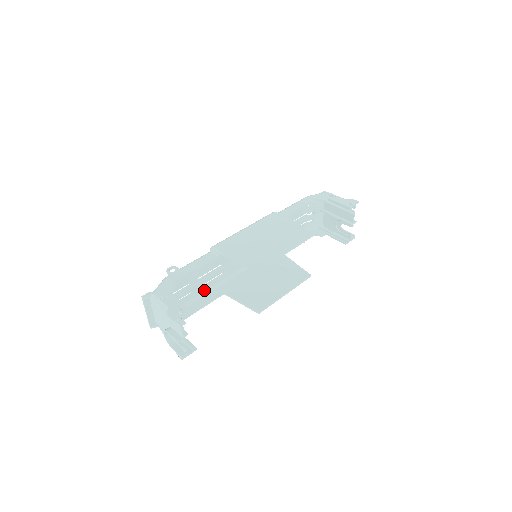
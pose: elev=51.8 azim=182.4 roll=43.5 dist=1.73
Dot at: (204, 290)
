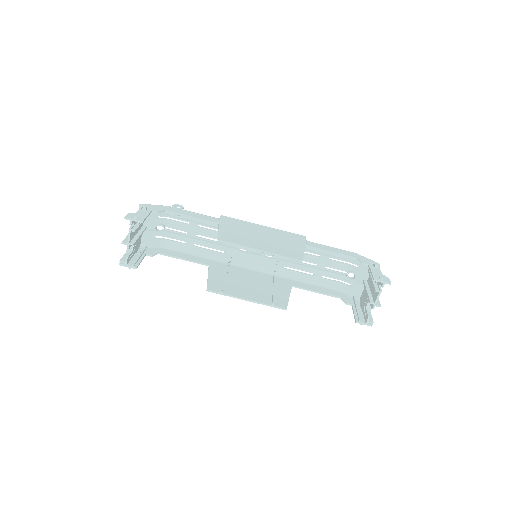
Dot at: (199, 252)
